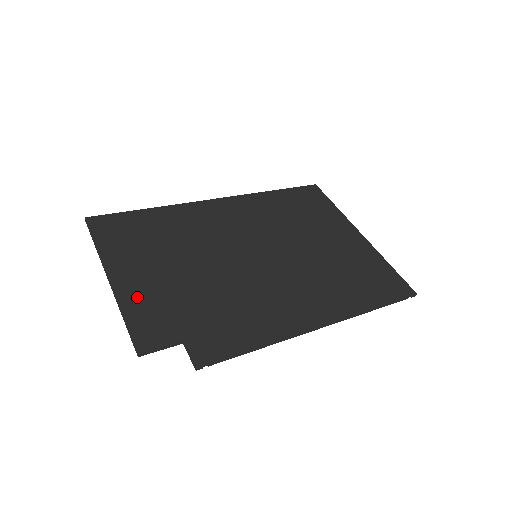
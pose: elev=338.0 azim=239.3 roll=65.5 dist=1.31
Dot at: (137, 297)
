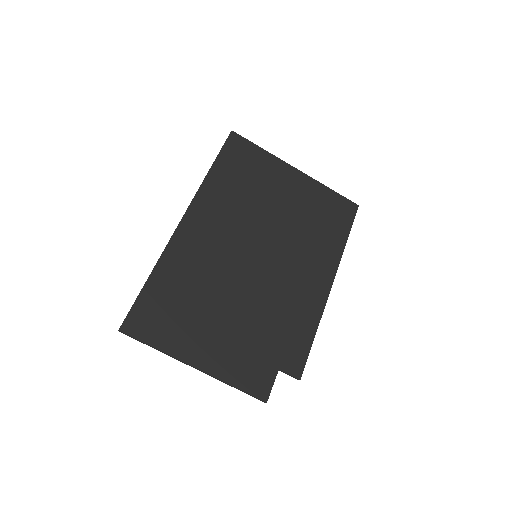
Dot at: (227, 365)
